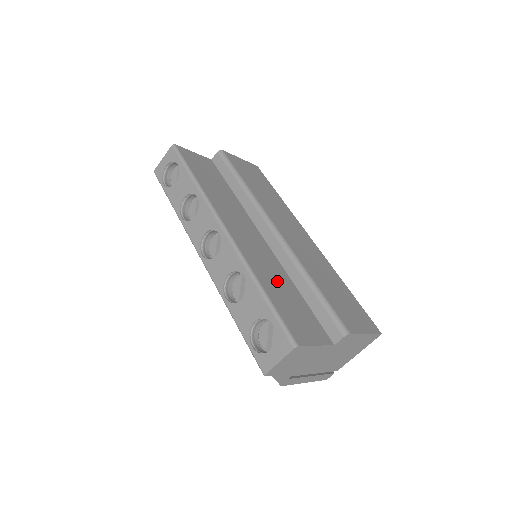
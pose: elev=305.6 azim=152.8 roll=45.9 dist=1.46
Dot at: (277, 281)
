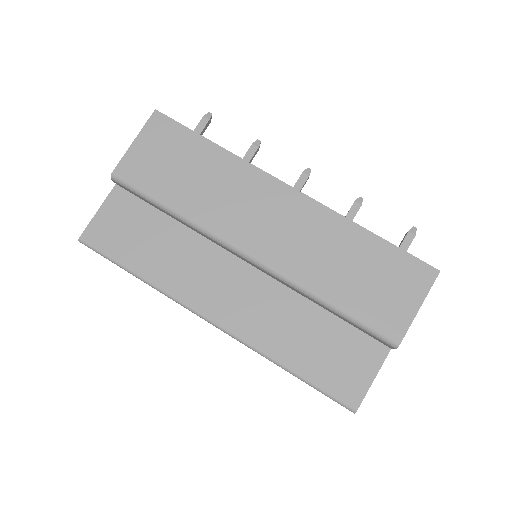
Dot at: (296, 330)
